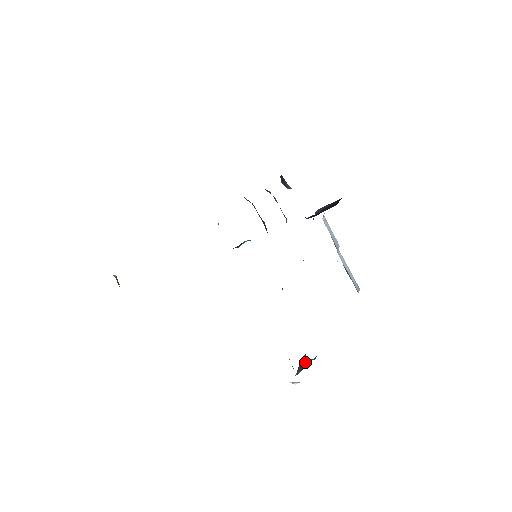
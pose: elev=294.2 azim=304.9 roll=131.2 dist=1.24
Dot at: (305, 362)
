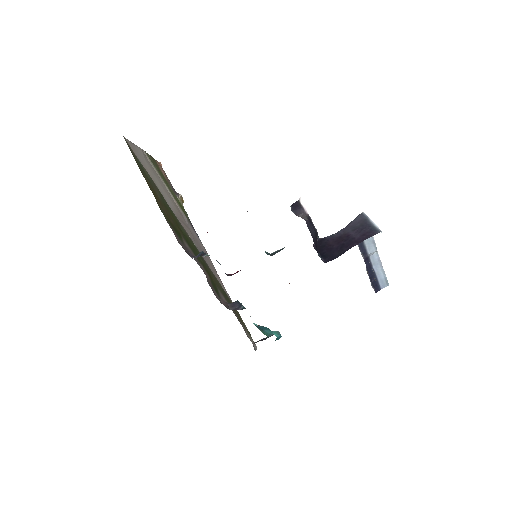
Dot at: occluded
